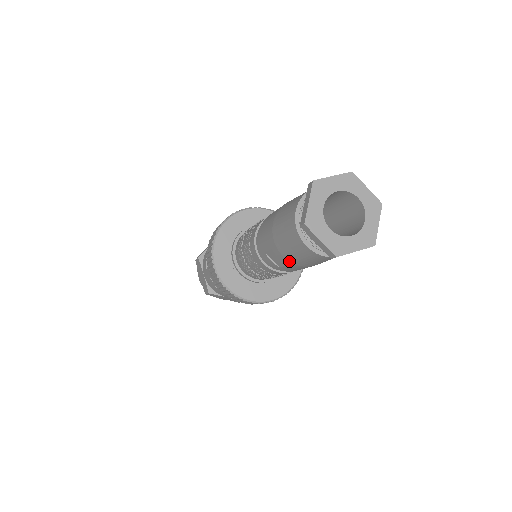
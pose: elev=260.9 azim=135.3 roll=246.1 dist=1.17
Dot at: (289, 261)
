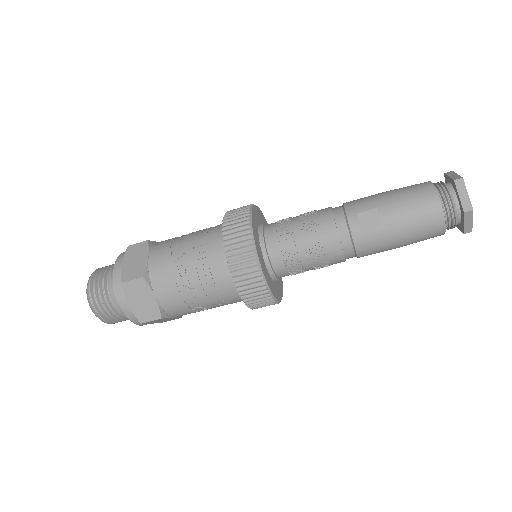
Dot at: (393, 220)
